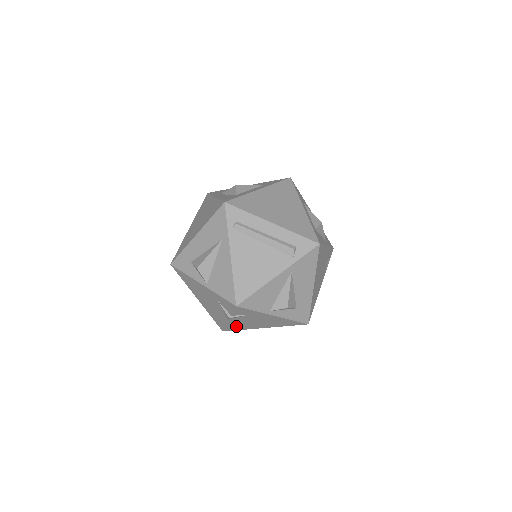
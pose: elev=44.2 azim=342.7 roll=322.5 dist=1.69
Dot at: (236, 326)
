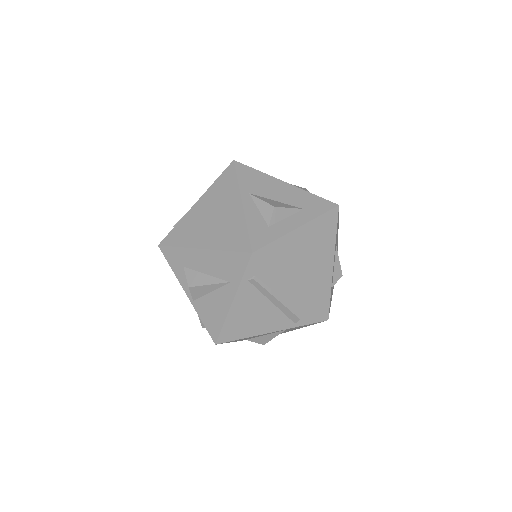
Dot at: occluded
